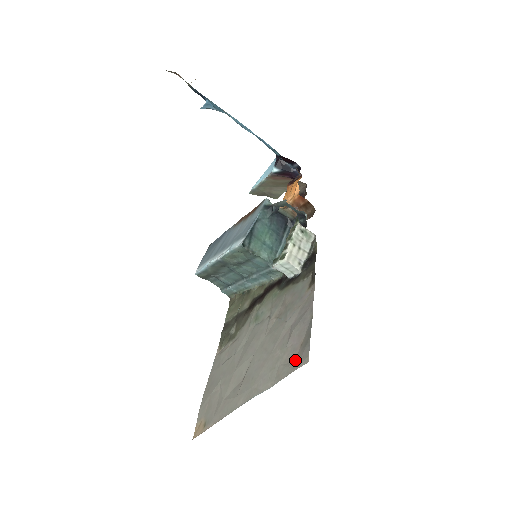
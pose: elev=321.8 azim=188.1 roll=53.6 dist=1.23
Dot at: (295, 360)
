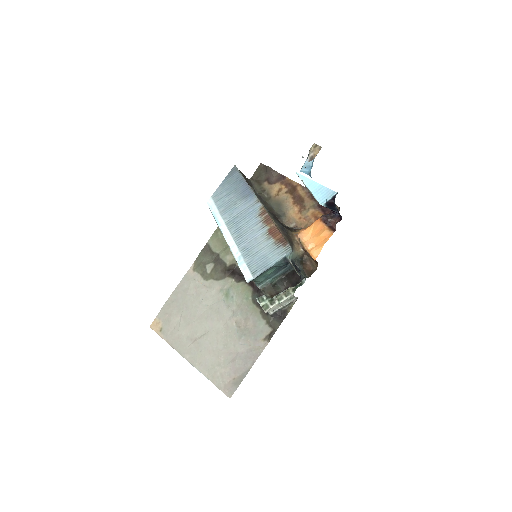
Dot at: (226, 384)
